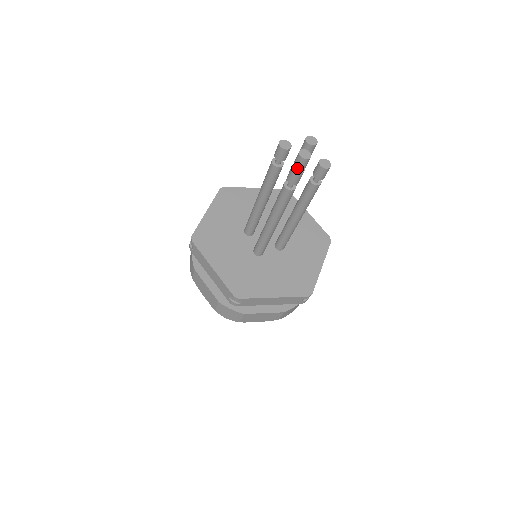
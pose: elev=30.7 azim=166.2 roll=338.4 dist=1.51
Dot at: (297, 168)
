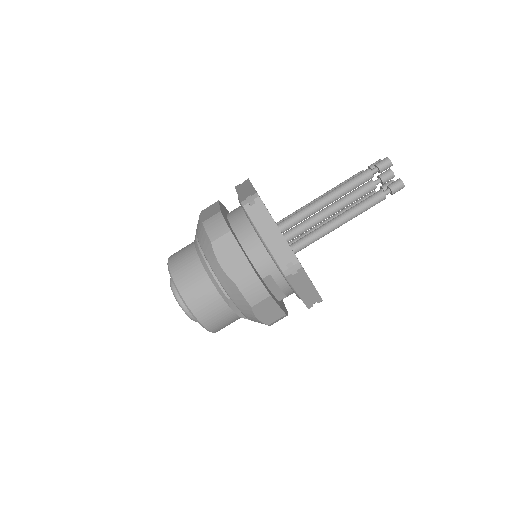
Dot at: (389, 160)
